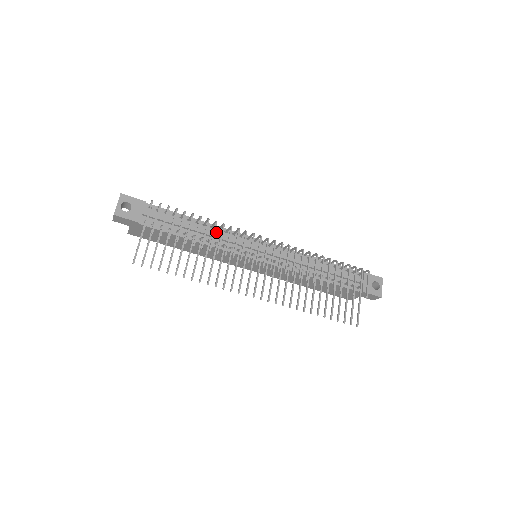
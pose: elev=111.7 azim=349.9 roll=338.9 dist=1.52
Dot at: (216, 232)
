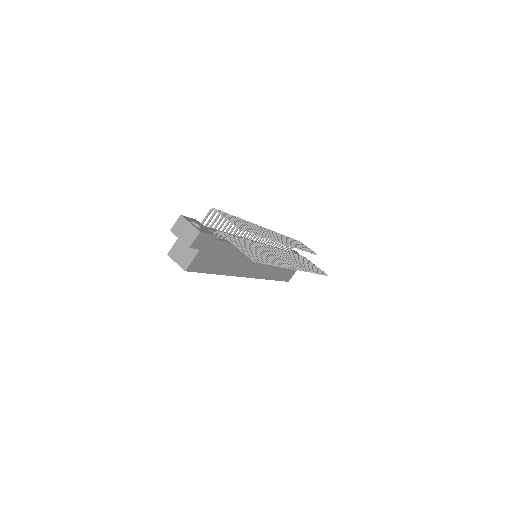
Dot at: occluded
